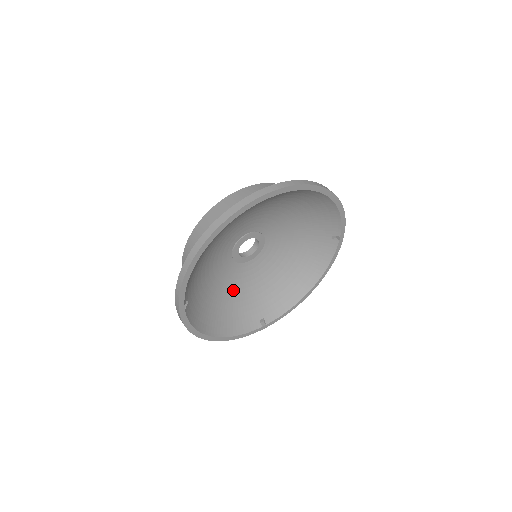
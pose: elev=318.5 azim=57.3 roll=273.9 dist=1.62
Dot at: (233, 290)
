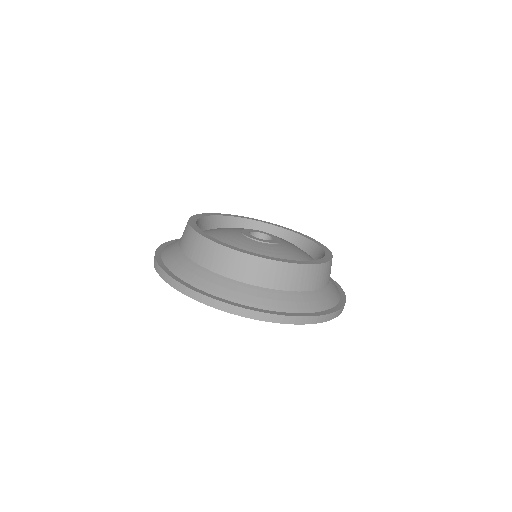
Dot at: occluded
